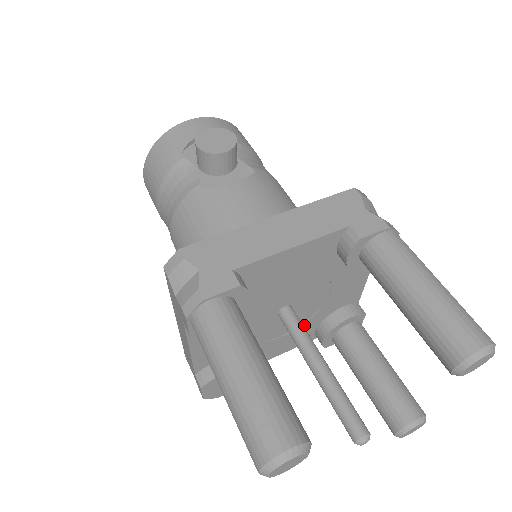
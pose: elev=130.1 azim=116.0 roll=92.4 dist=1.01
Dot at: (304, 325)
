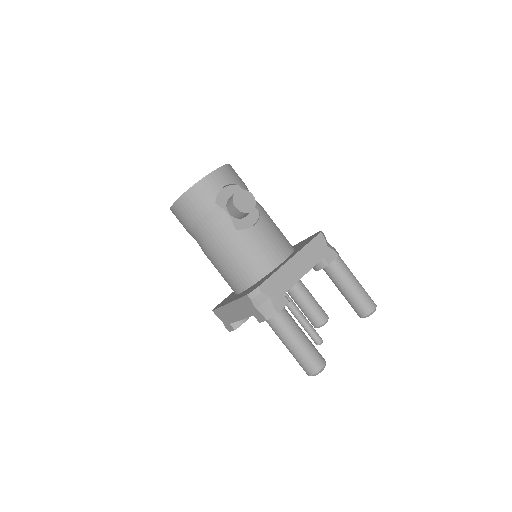
Dot at: occluded
